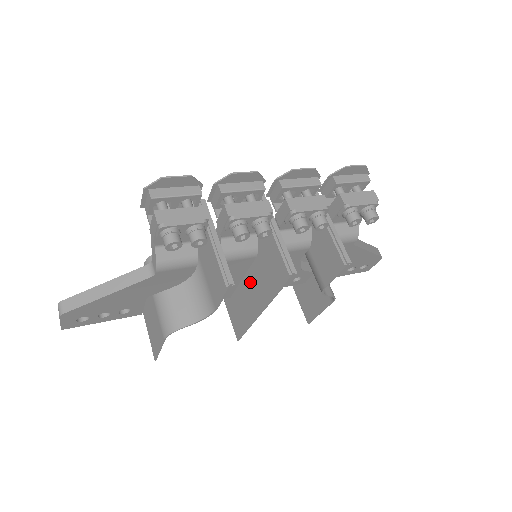
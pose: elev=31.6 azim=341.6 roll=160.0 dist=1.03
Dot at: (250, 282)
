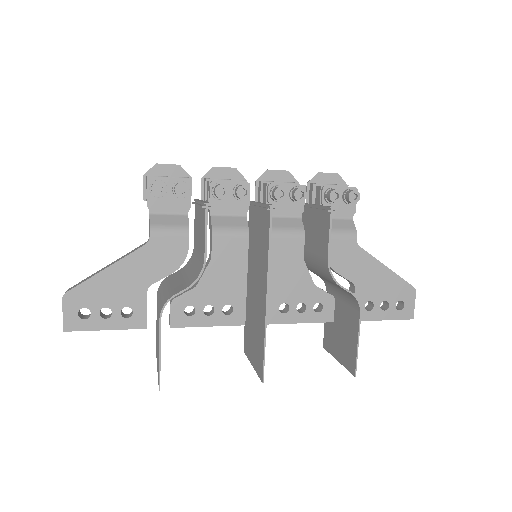
Dot at: (257, 288)
